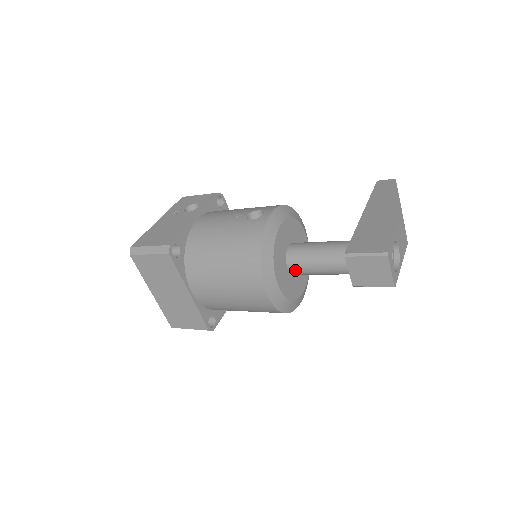
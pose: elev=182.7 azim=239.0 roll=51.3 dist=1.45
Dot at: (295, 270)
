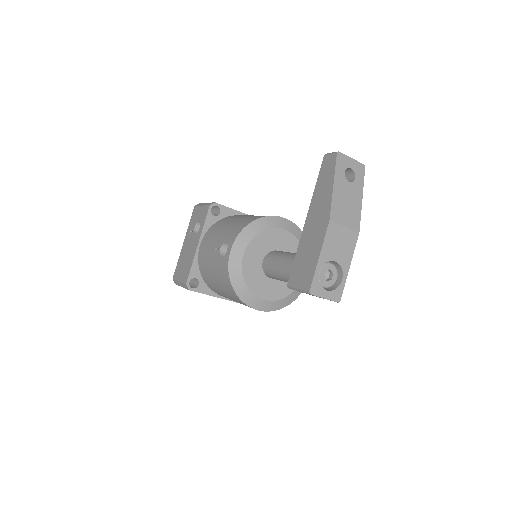
Dot at: occluded
